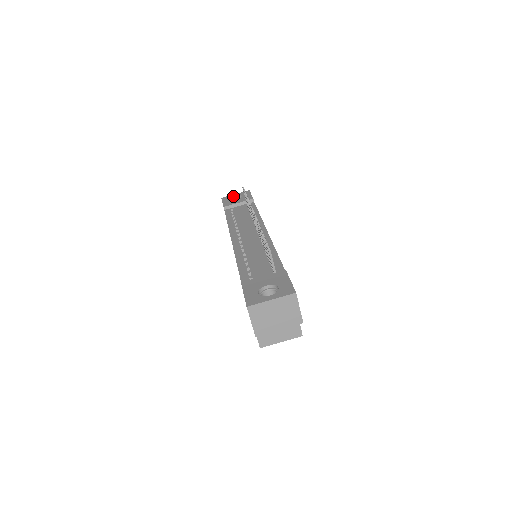
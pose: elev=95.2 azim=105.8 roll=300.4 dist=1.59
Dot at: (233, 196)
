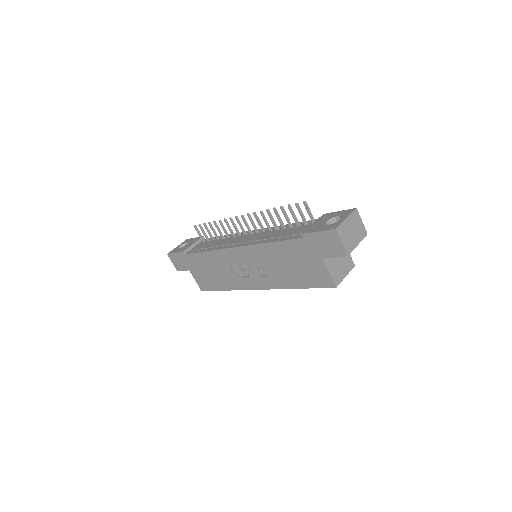
Dot at: (178, 247)
